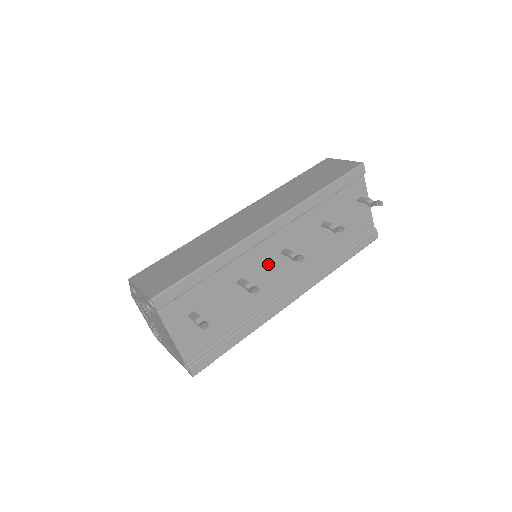
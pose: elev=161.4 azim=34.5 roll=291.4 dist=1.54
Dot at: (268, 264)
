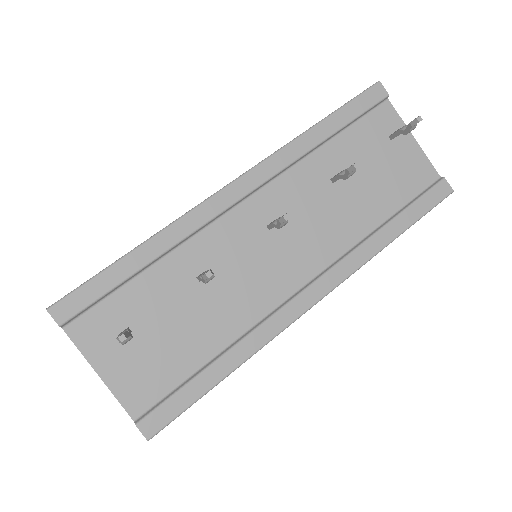
Dot at: (248, 247)
